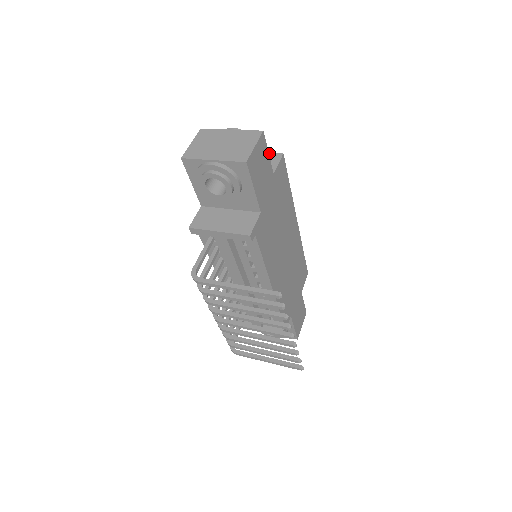
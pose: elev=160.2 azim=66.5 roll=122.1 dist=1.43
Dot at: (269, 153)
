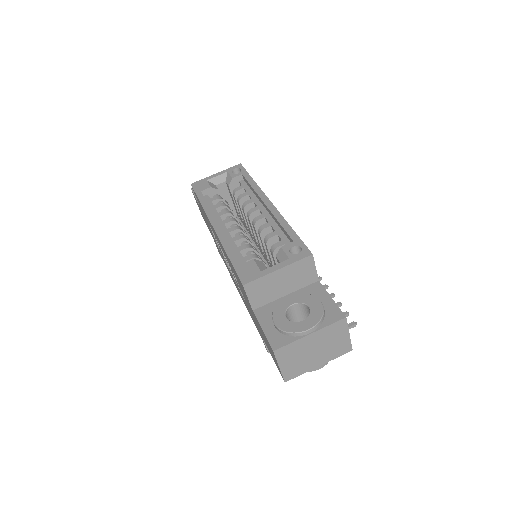
Dot at: (297, 263)
